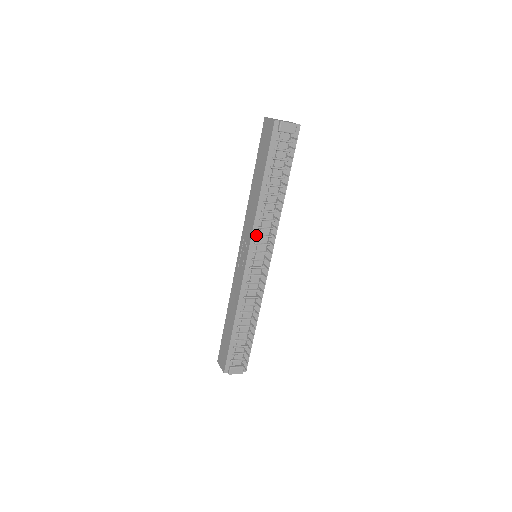
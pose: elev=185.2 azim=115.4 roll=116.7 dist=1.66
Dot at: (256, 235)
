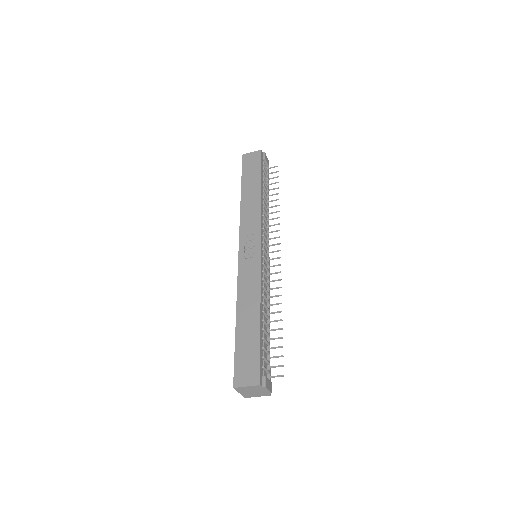
Dot at: (263, 227)
